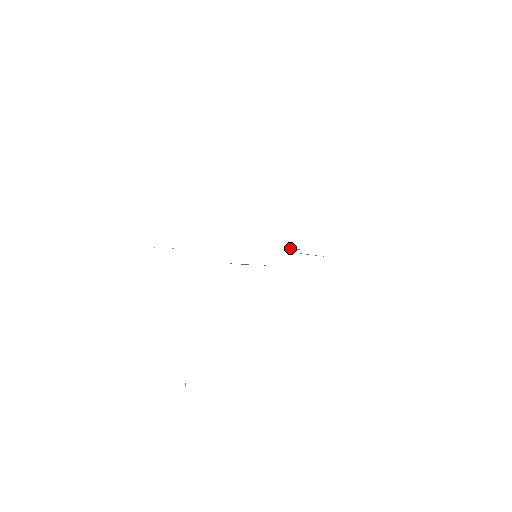
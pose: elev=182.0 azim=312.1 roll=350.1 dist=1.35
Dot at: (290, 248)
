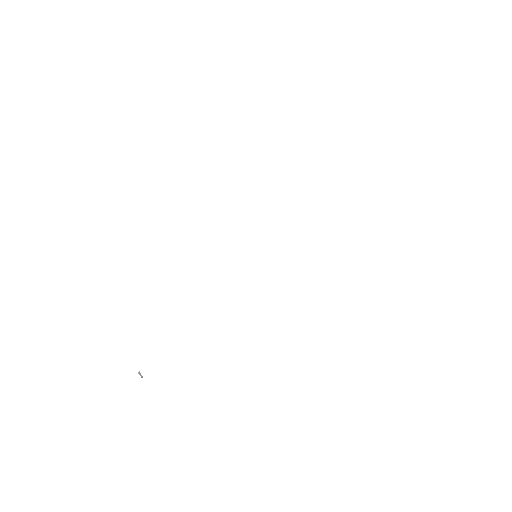
Dot at: occluded
